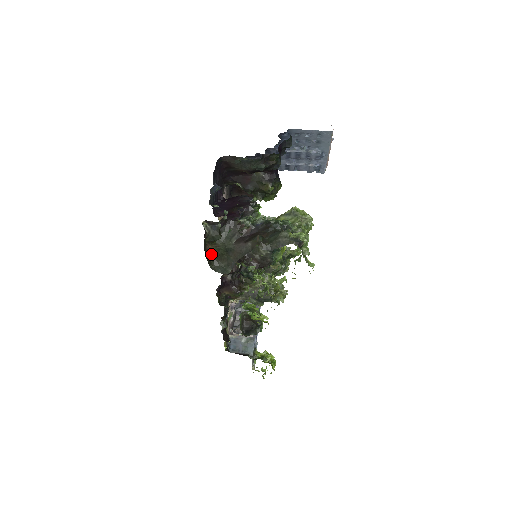
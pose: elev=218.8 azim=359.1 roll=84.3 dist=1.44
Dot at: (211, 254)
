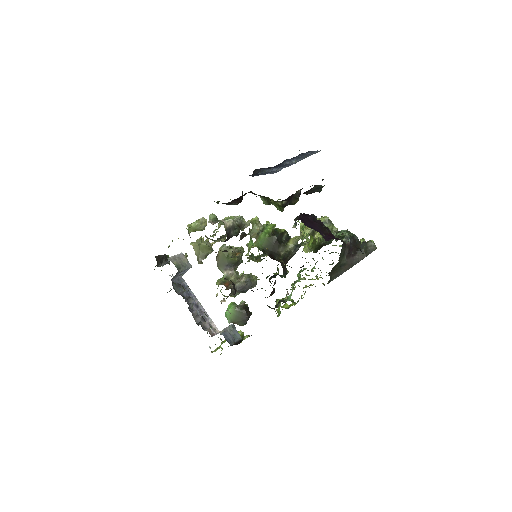
Dot at: (331, 272)
